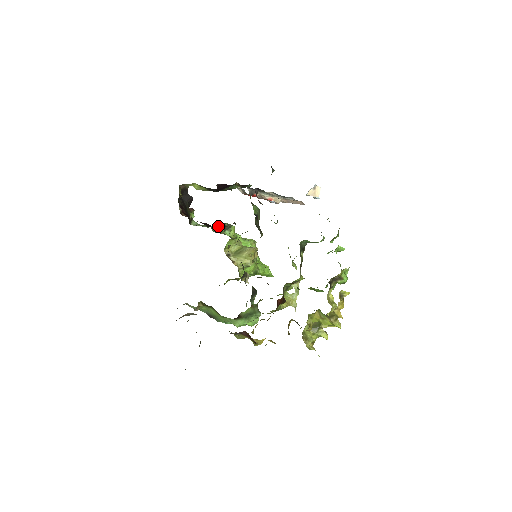
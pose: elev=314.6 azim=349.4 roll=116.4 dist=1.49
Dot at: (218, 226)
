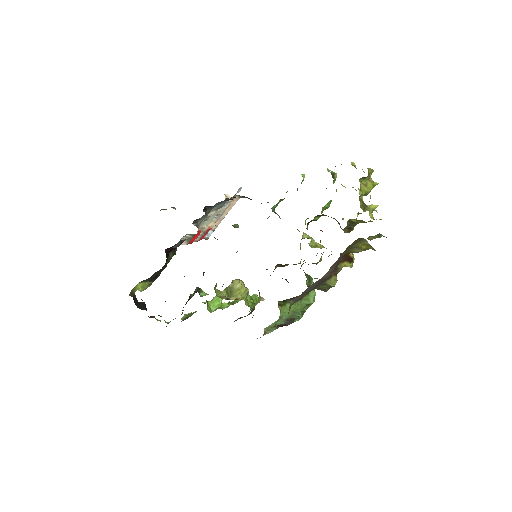
Dot at: (190, 298)
